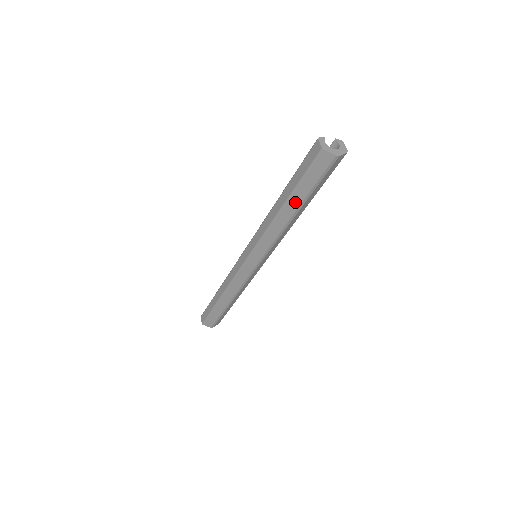
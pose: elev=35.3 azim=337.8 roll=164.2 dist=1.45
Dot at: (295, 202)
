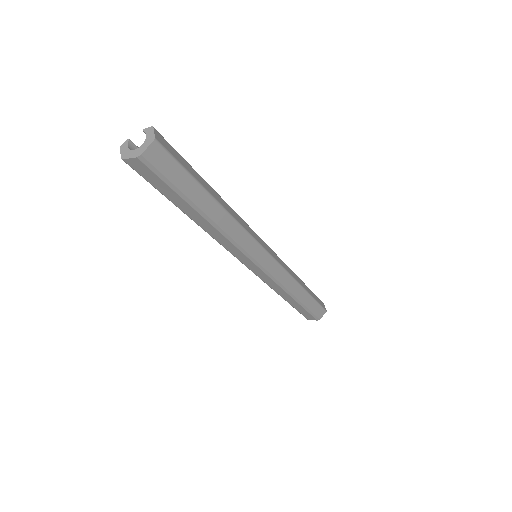
Dot at: (188, 209)
